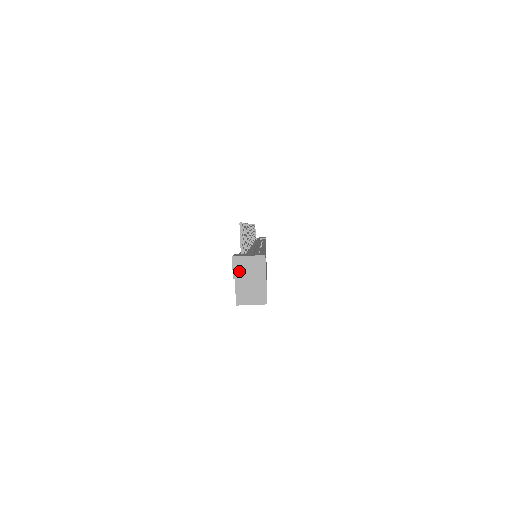
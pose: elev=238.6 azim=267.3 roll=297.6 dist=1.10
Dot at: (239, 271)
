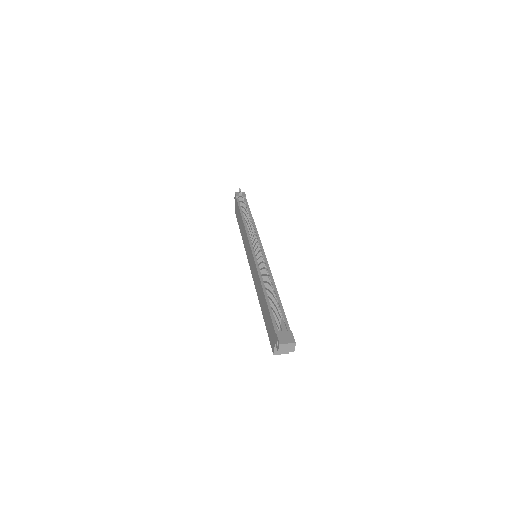
Dot at: (282, 349)
